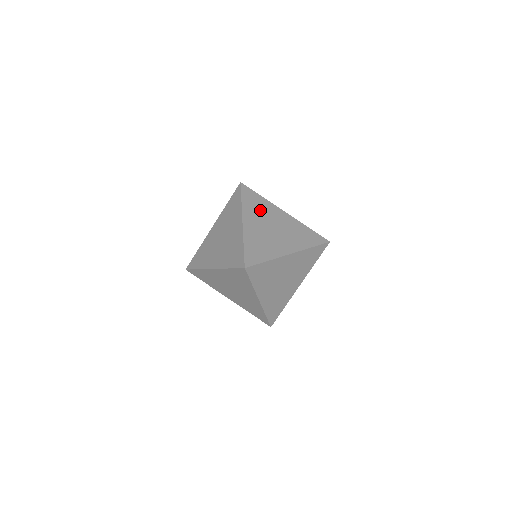
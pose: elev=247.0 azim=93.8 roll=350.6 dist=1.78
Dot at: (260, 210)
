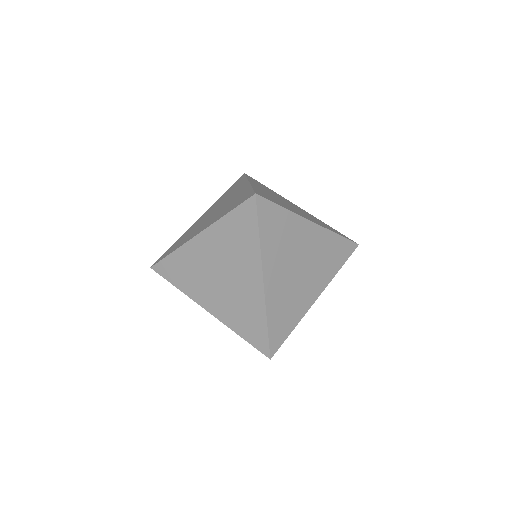
Dot at: (269, 190)
